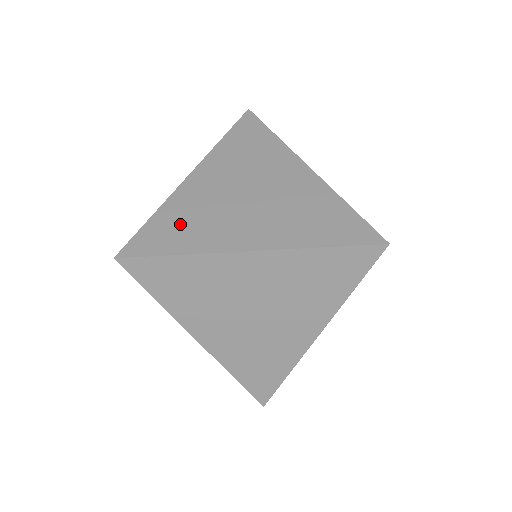
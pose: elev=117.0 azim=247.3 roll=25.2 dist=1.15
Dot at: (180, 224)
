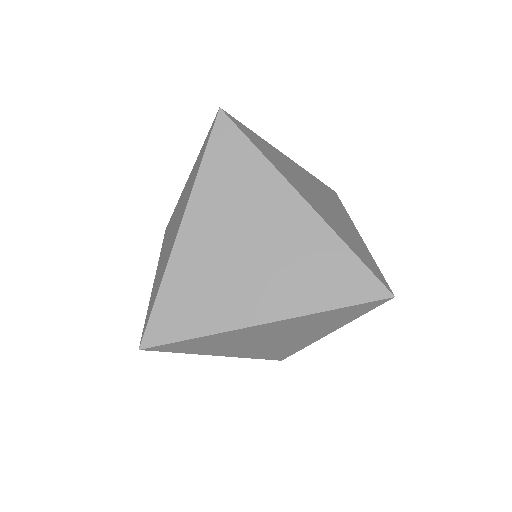
Dot at: (189, 300)
